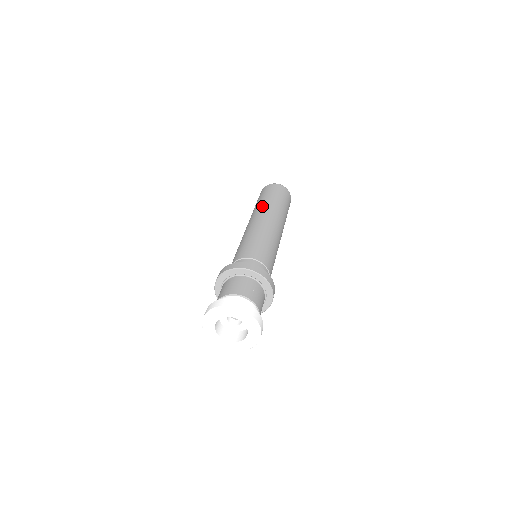
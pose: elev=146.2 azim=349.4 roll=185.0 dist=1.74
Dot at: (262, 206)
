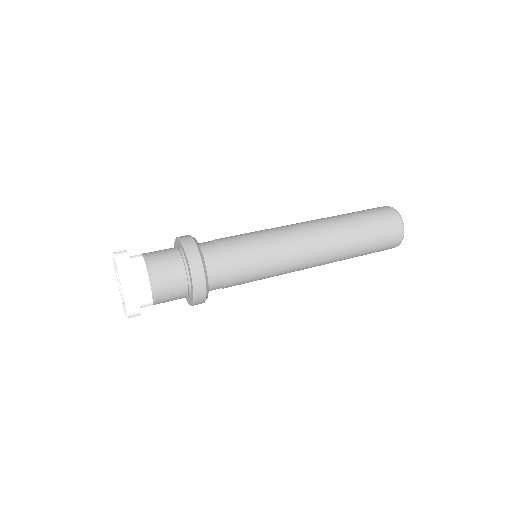
Dot at: (327, 217)
